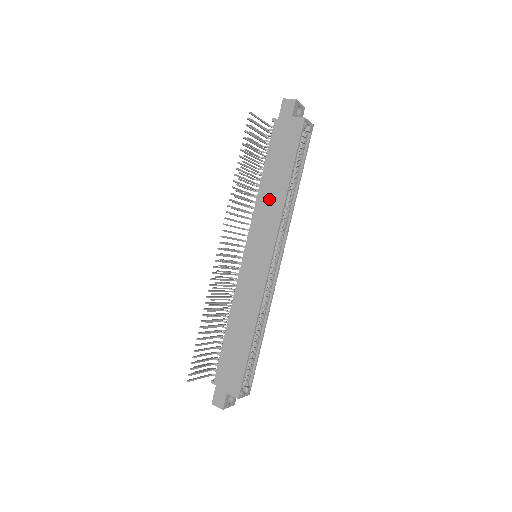
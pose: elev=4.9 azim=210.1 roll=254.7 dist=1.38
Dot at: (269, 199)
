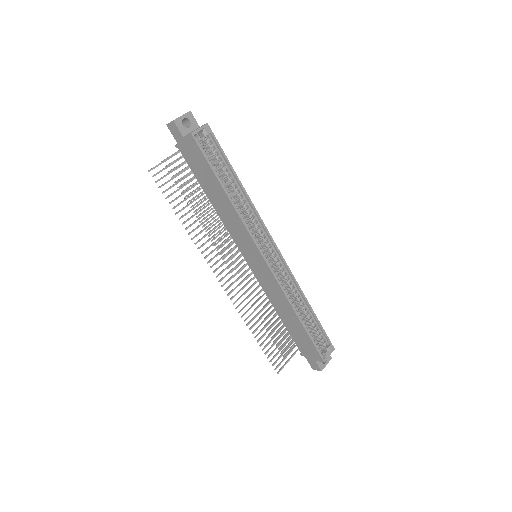
Dot at: (226, 213)
